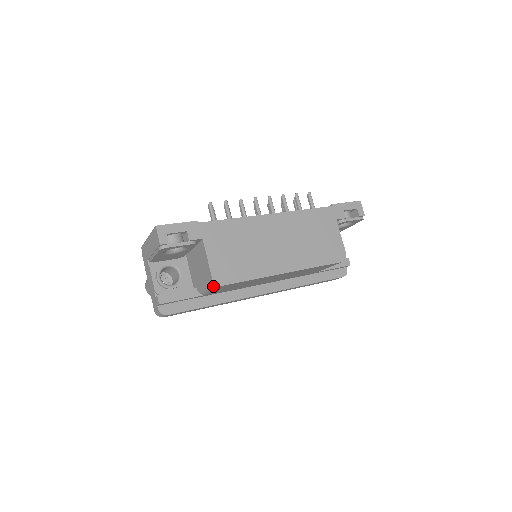
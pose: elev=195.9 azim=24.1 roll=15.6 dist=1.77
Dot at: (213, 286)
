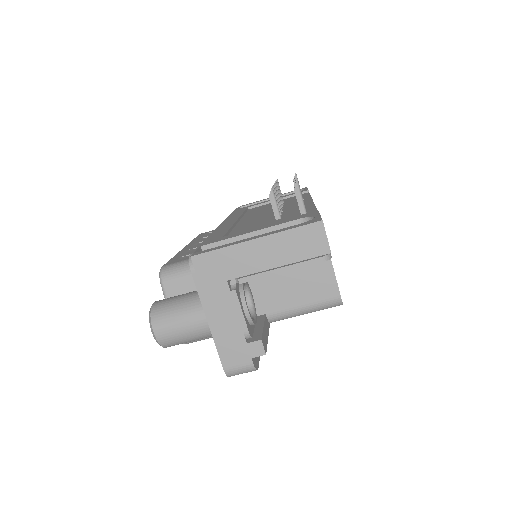
Dot at: (328, 307)
